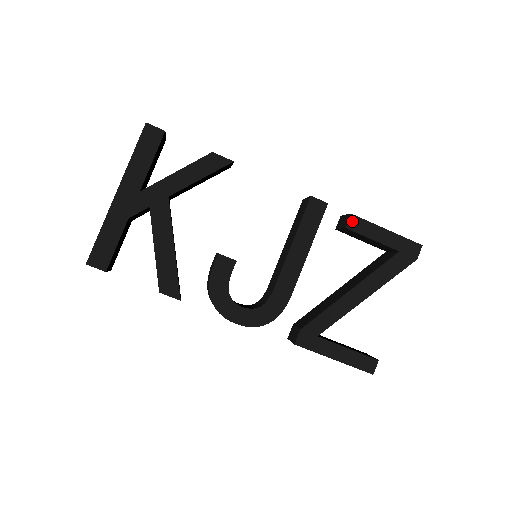
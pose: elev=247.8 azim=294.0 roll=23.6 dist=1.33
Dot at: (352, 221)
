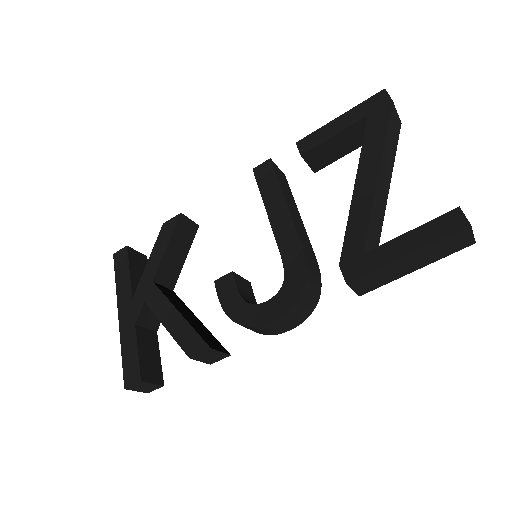
Dot at: (302, 146)
